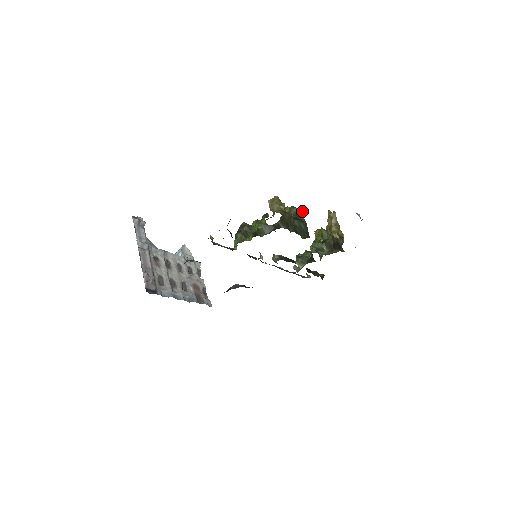
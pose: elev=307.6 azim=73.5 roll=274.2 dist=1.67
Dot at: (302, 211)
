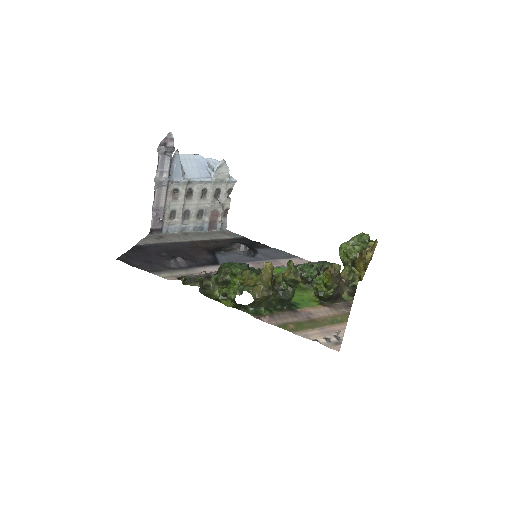
Dot at: (298, 282)
